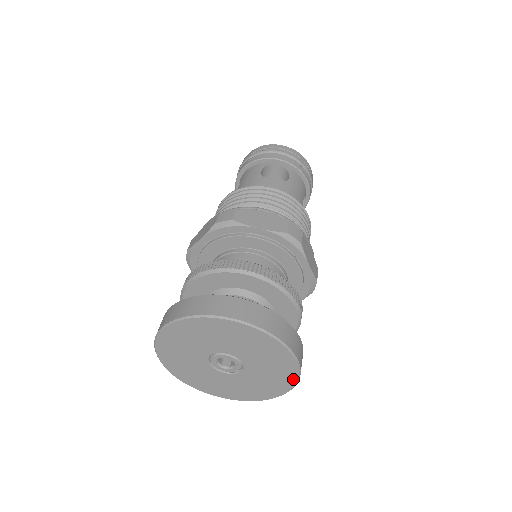
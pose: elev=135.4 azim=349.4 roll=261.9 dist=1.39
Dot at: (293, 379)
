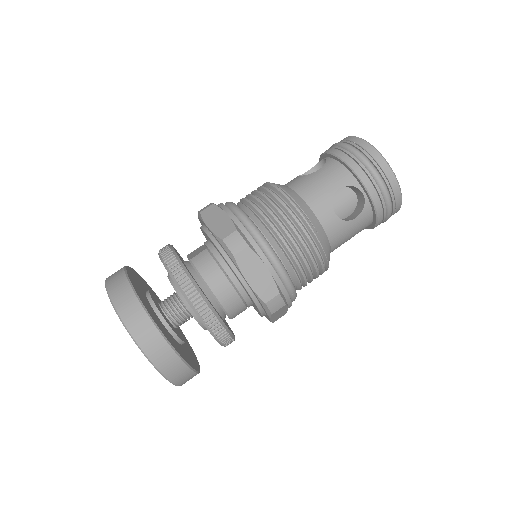
Dot at: occluded
